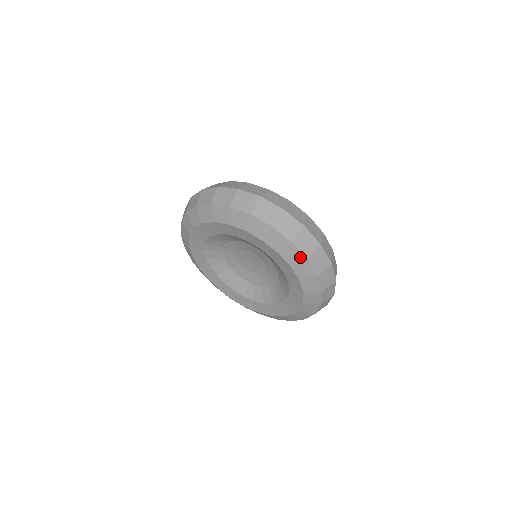
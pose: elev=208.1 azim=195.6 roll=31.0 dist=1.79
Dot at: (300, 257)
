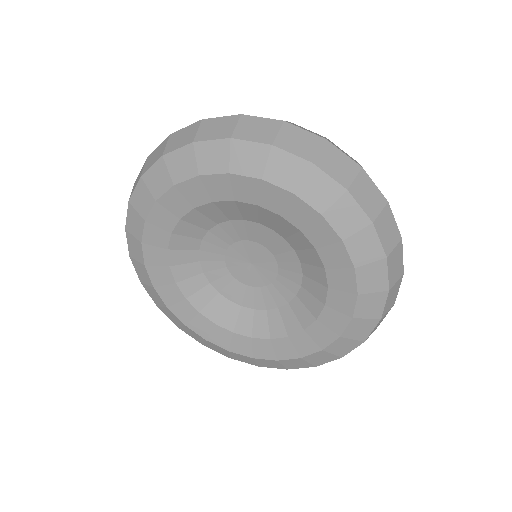
Dot at: (361, 220)
